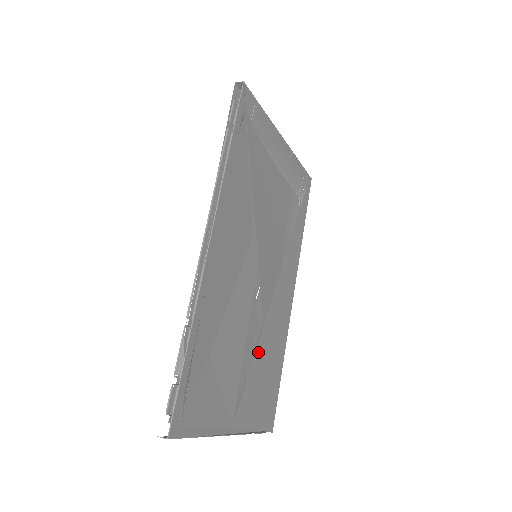
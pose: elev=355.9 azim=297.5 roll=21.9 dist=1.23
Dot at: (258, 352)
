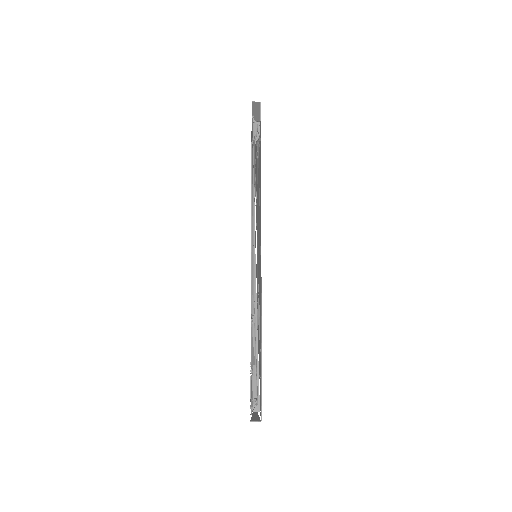
Dot at: occluded
